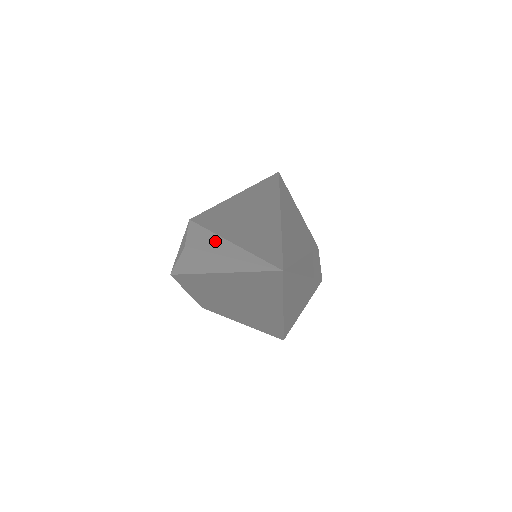
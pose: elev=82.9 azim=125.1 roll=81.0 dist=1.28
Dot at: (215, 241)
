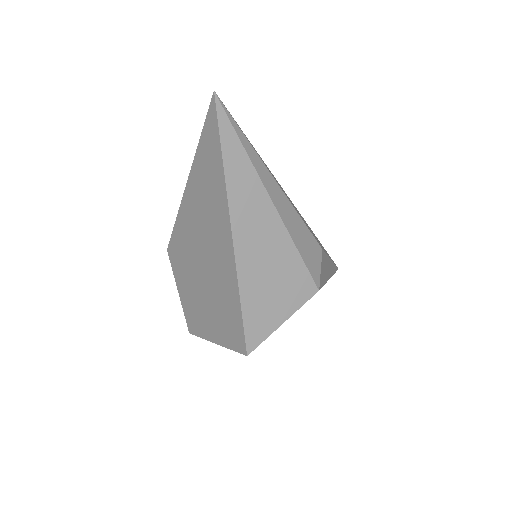
Dot at: occluded
